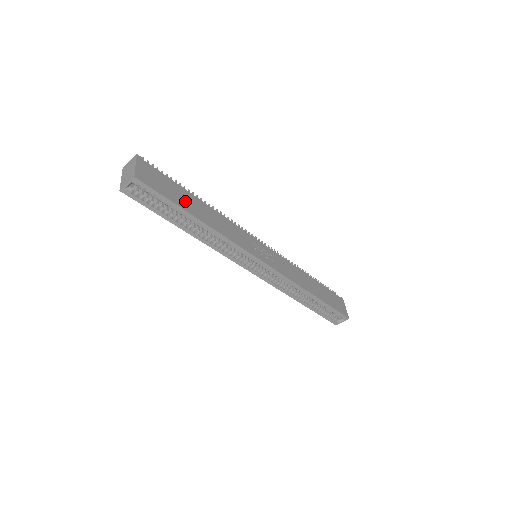
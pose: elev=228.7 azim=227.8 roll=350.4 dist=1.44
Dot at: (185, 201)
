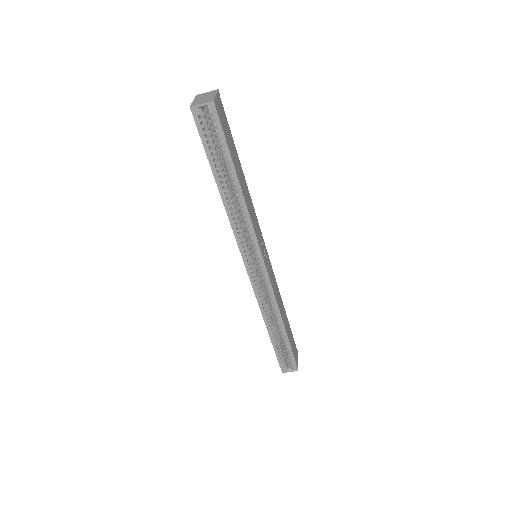
Dot at: (235, 158)
